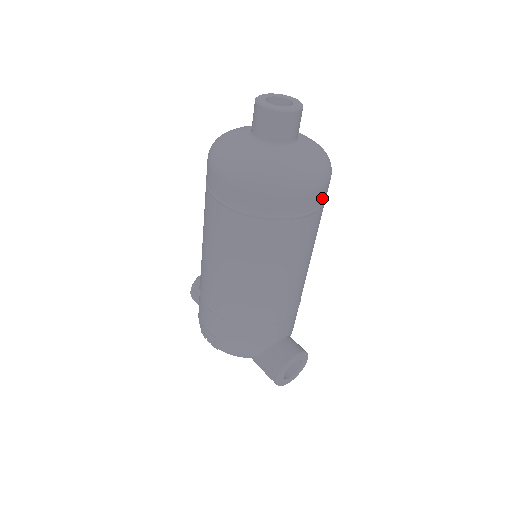
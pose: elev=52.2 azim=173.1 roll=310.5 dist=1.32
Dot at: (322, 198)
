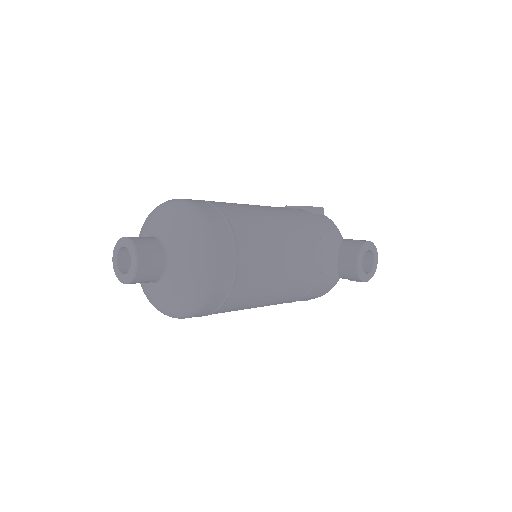
Dot at: (227, 246)
